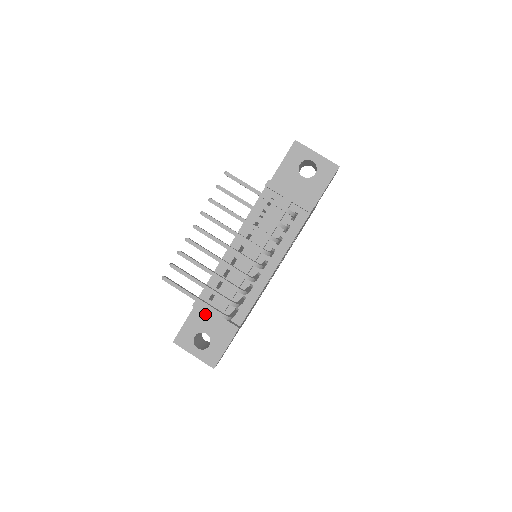
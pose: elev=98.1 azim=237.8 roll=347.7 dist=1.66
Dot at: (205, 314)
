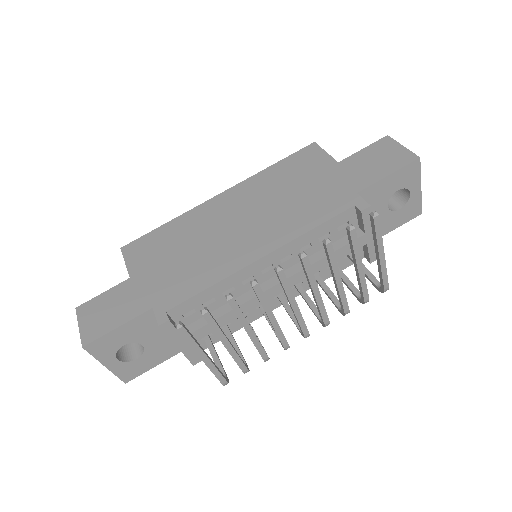
Dot at: (170, 339)
